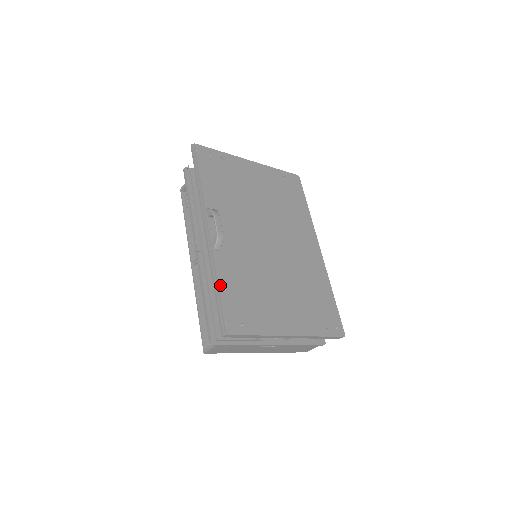
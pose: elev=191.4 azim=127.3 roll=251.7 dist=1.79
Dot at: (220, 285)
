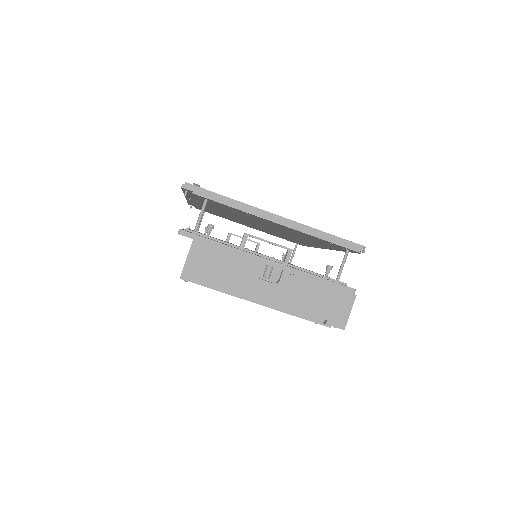
Dot at: occluded
